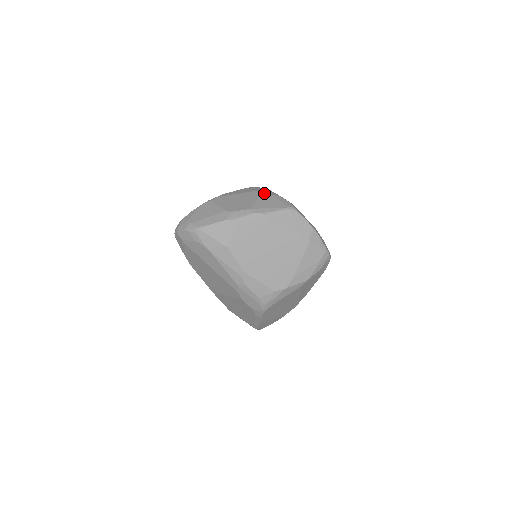
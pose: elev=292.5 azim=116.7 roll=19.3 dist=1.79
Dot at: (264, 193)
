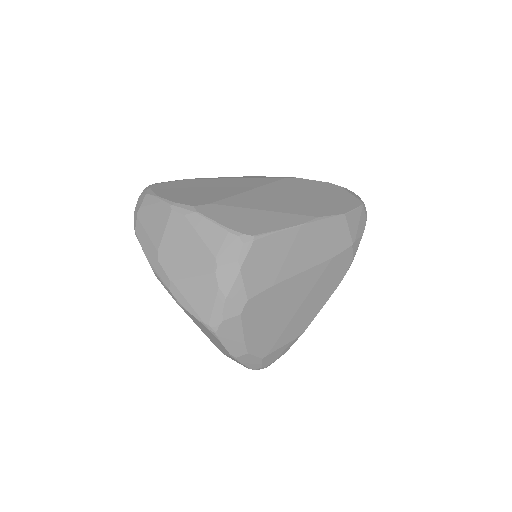
Dot at: (214, 276)
